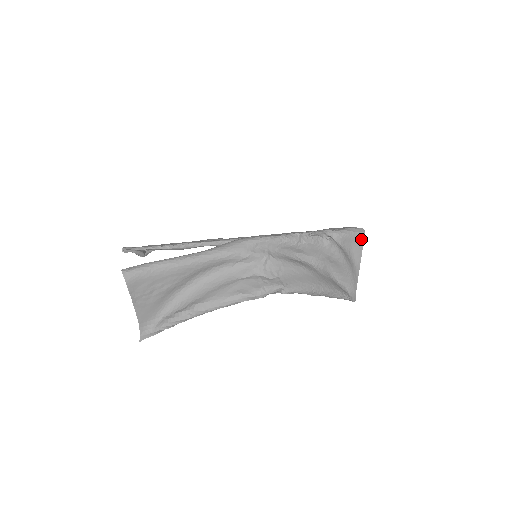
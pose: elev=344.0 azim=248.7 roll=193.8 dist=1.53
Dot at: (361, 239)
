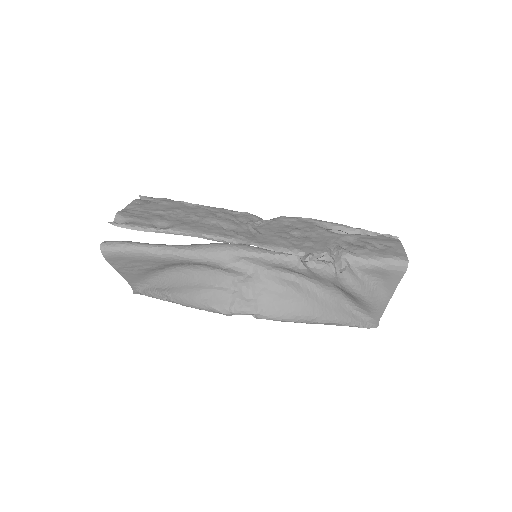
Dot at: (398, 274)
